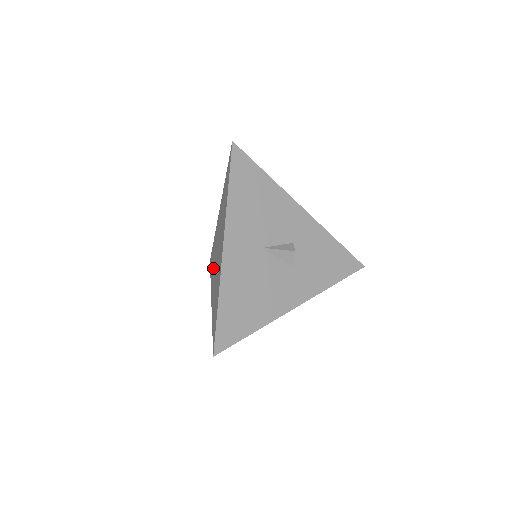
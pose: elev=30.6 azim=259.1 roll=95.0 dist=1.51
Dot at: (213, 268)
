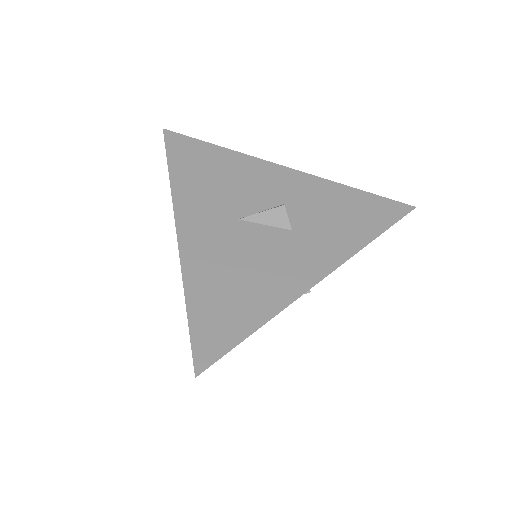
Dot at: occluded
